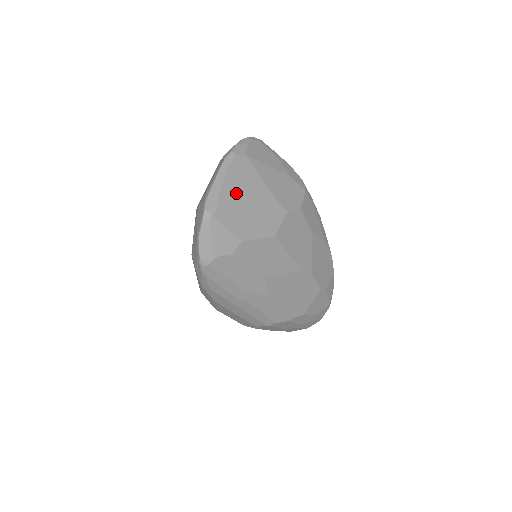
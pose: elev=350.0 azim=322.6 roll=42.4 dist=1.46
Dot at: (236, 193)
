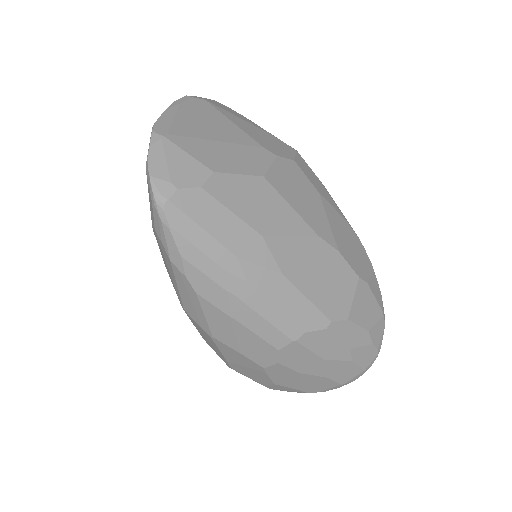
Dot at: (197, 125)
